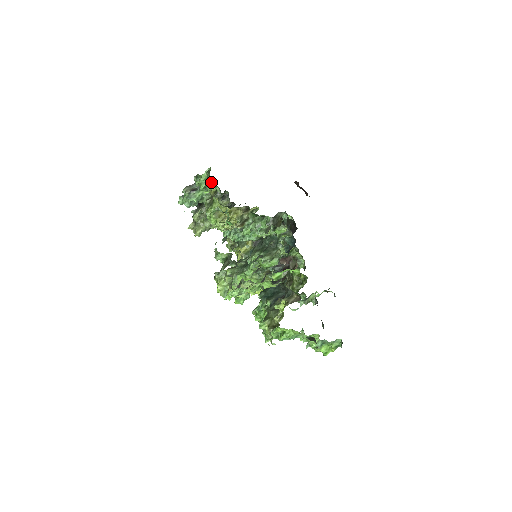
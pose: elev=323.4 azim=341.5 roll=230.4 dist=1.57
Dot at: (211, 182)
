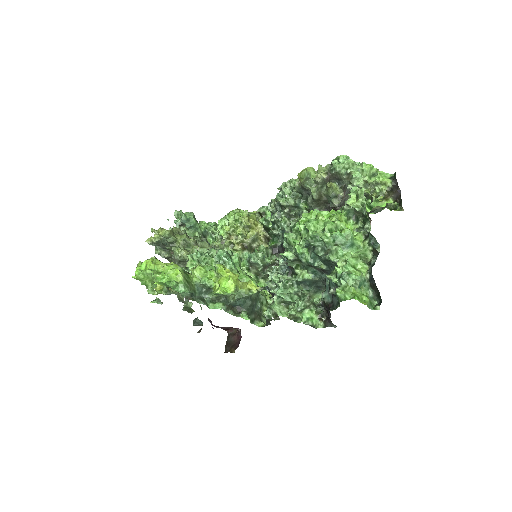
Dot at: occluded
